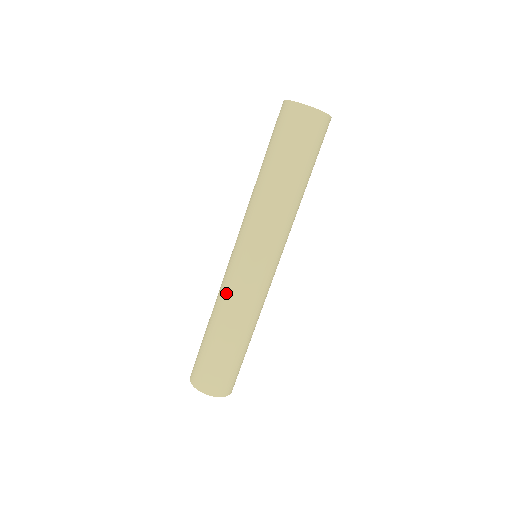
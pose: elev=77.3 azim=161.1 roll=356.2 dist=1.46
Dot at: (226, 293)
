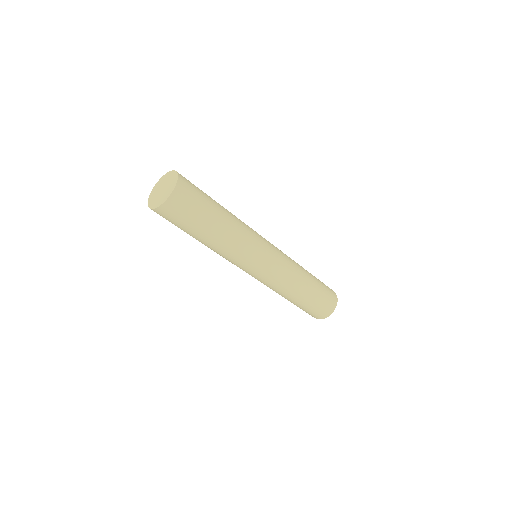
Dot at: occluded
